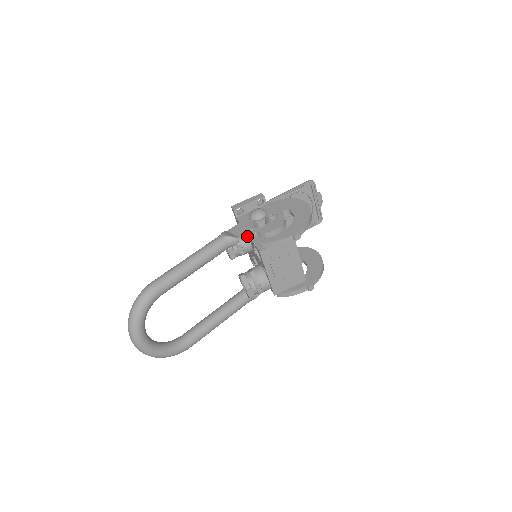
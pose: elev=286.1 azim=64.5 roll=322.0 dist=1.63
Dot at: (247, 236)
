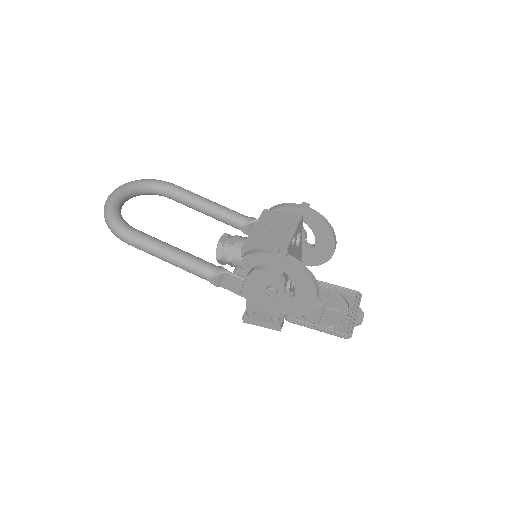
Dot at: occluded
